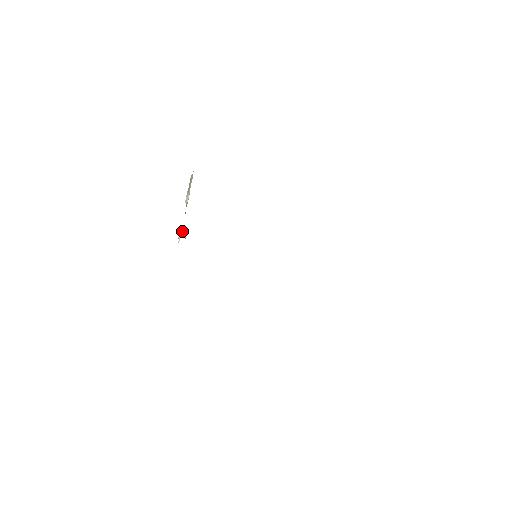
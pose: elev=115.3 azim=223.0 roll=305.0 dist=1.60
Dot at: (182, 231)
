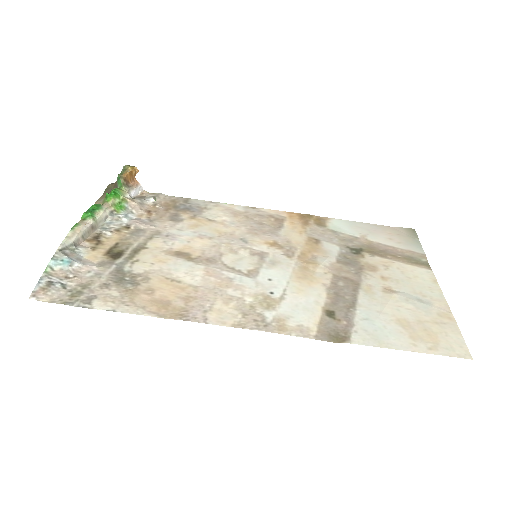
Dot at: (128, 179)
